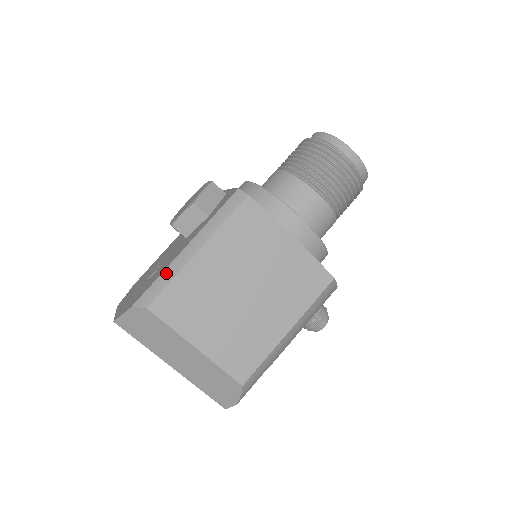
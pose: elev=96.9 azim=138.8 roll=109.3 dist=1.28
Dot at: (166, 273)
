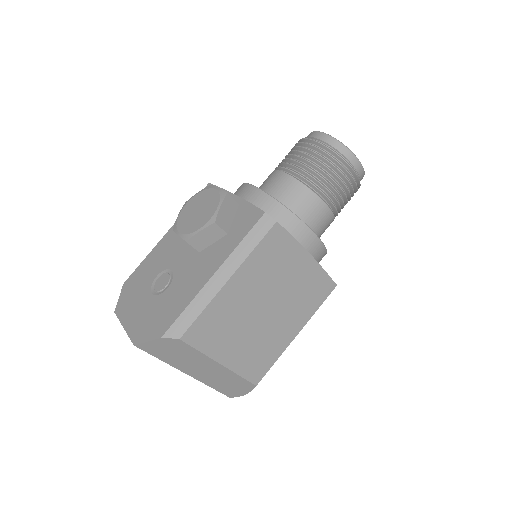
Dot at: (196, 302)
